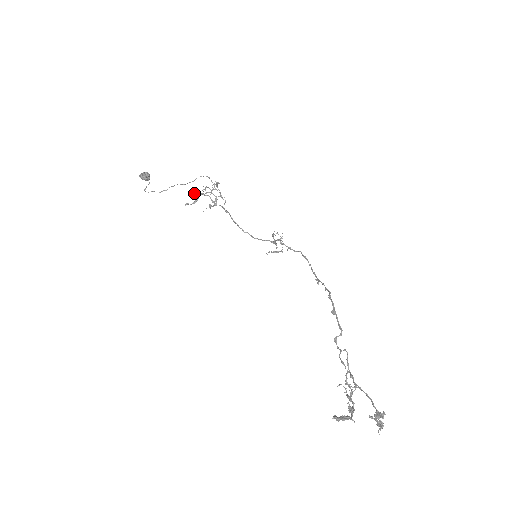
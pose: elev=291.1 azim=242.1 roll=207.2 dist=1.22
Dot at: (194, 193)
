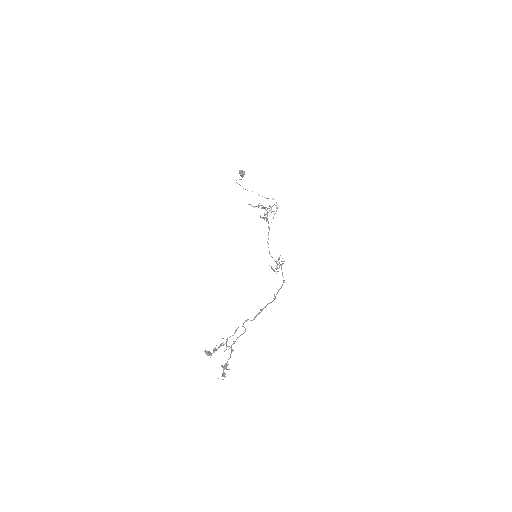
Dot at: (261, 205)
